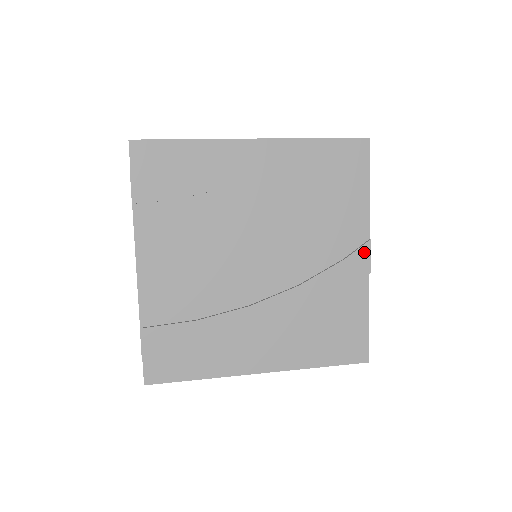
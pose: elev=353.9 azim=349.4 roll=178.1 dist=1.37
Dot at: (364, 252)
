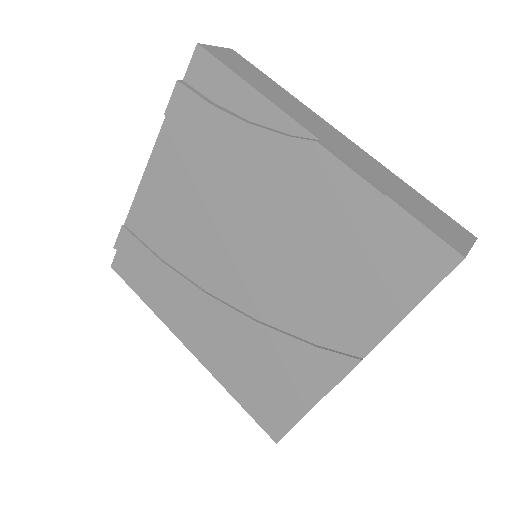
Dot at: (343, 363)
